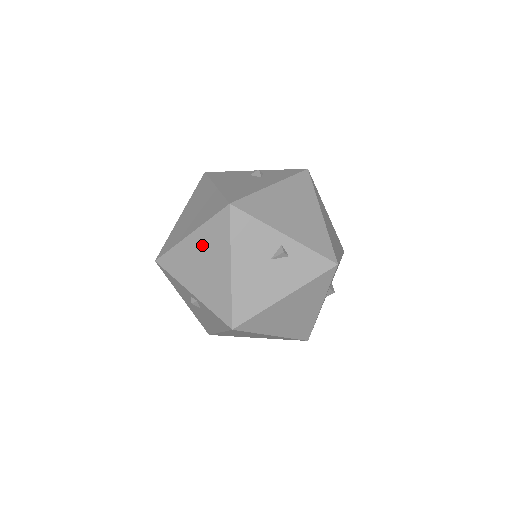
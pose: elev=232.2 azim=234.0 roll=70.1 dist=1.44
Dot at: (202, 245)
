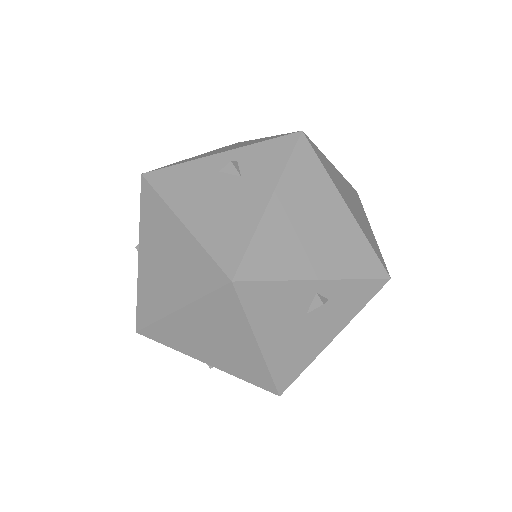
Dot at: (203, 322)
